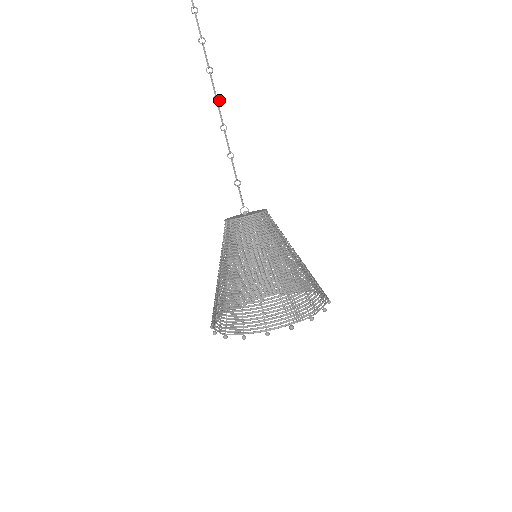
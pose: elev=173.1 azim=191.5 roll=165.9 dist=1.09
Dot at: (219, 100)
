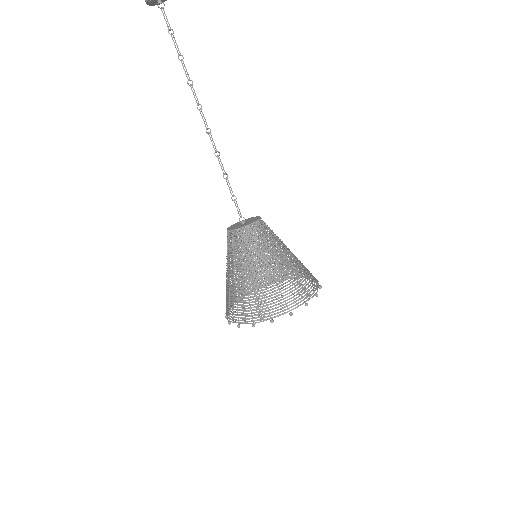
Dot at: (210, 131)
